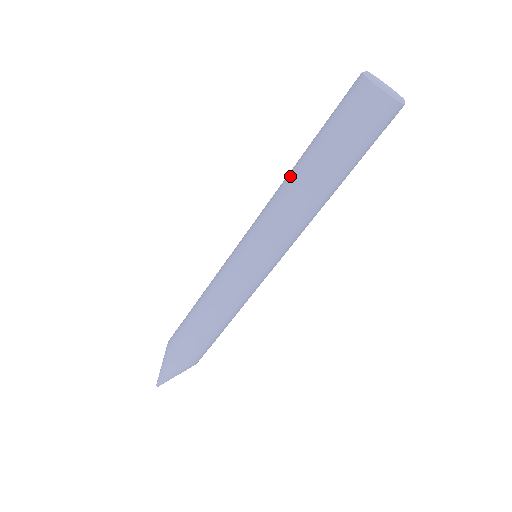
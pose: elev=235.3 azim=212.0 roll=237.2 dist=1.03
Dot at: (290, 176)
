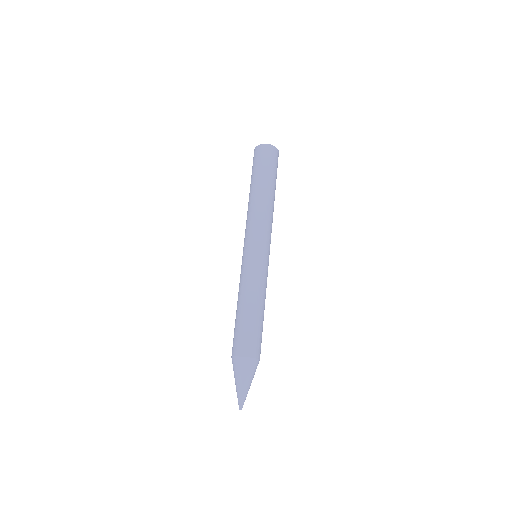
Dot at: (249, 201)
